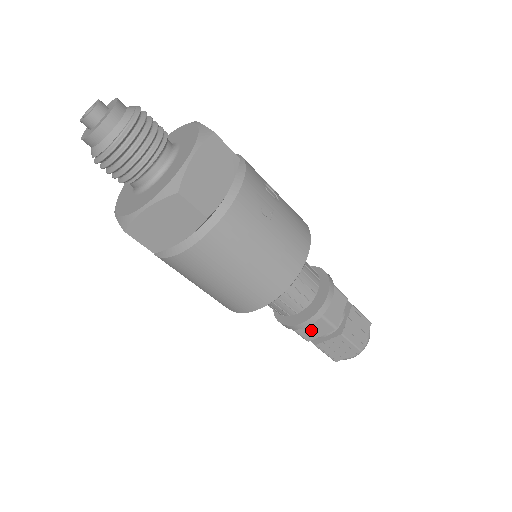
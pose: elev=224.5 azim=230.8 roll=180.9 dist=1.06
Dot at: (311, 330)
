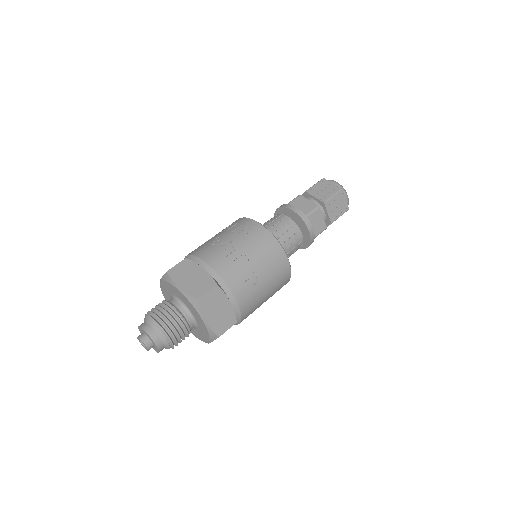
Dot at: occluded
